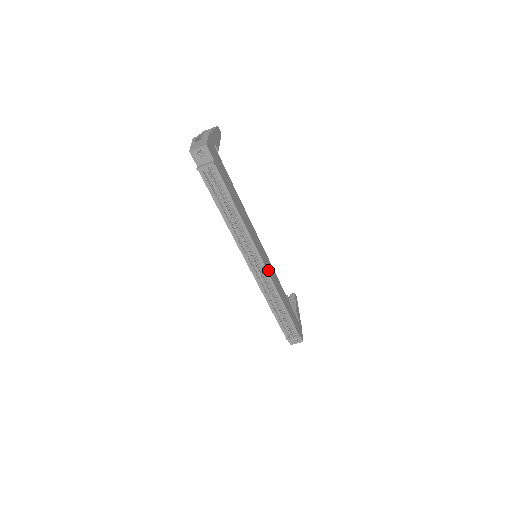
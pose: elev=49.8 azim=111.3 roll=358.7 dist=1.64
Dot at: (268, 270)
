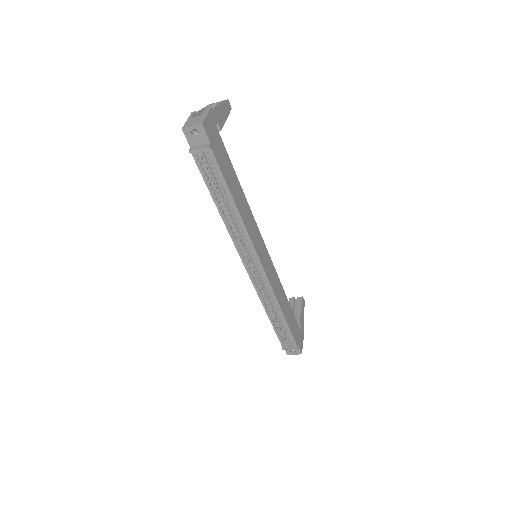
Dot at: (267, 274)
